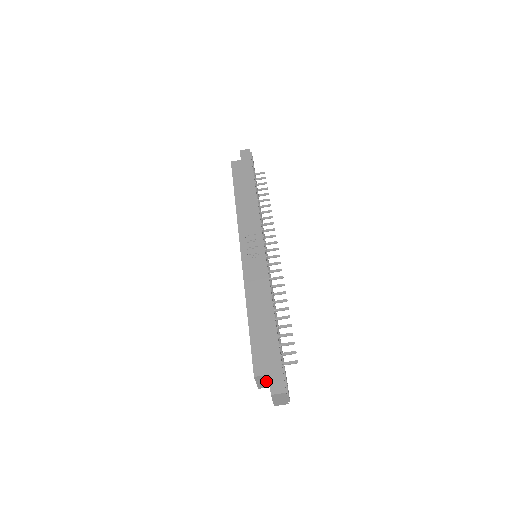
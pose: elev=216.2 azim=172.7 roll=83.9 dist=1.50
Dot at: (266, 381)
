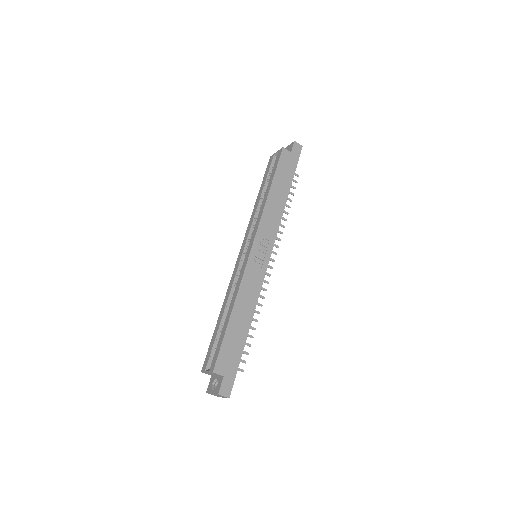
Dot at: (215, 375)
